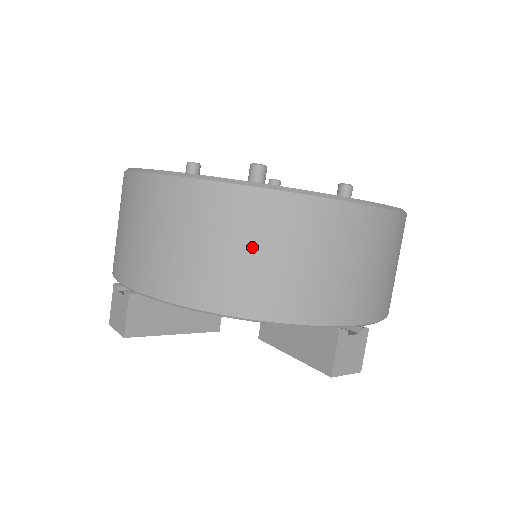
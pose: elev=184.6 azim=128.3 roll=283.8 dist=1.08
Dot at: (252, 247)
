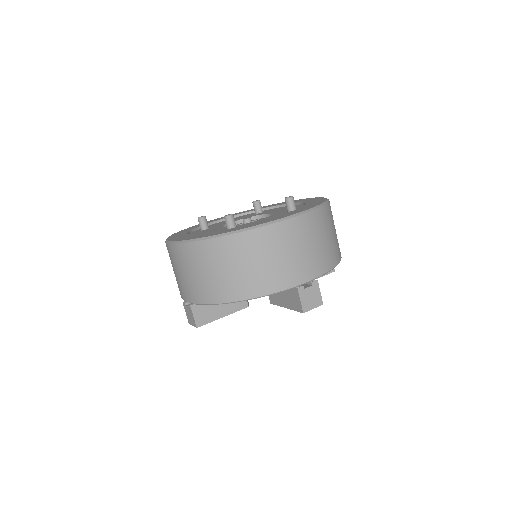
Dot at: (234, 265)
